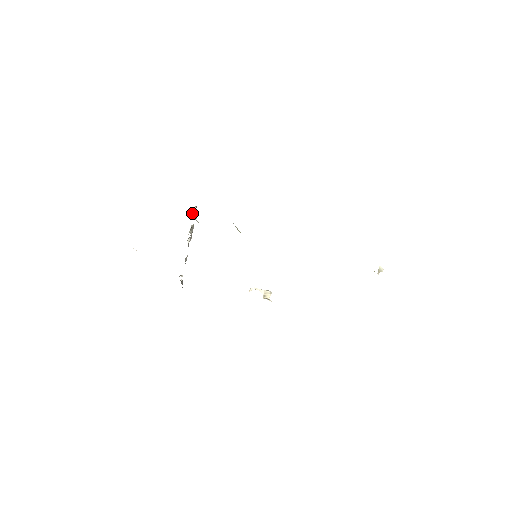
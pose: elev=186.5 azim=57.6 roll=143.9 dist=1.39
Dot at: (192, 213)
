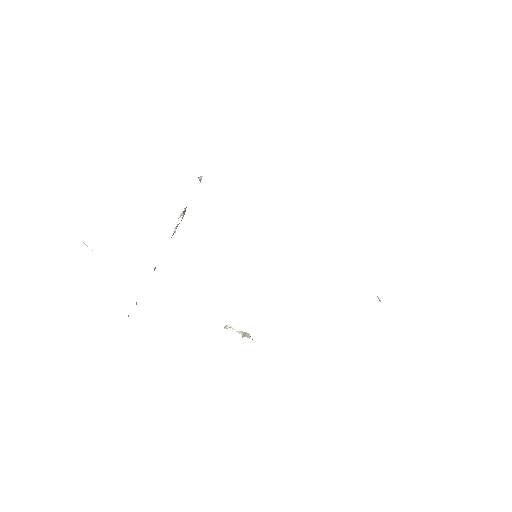
Dot at: (199, 179)
